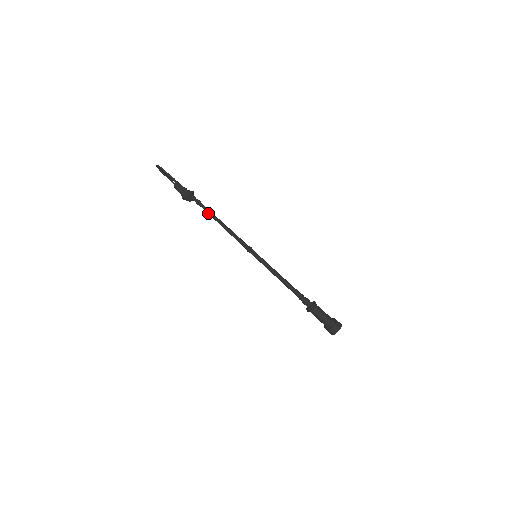
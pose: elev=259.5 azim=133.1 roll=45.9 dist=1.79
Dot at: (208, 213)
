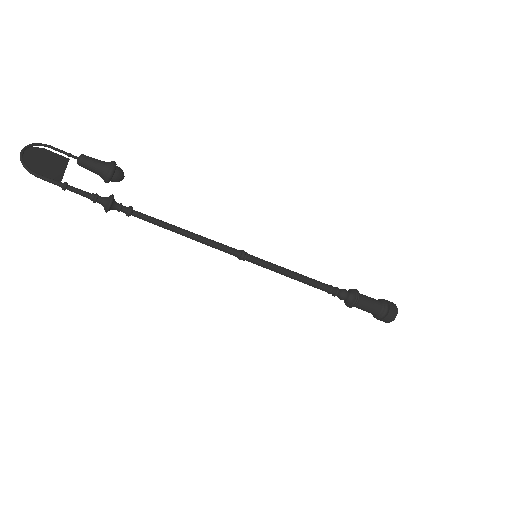
Dot at: (154, 224)
